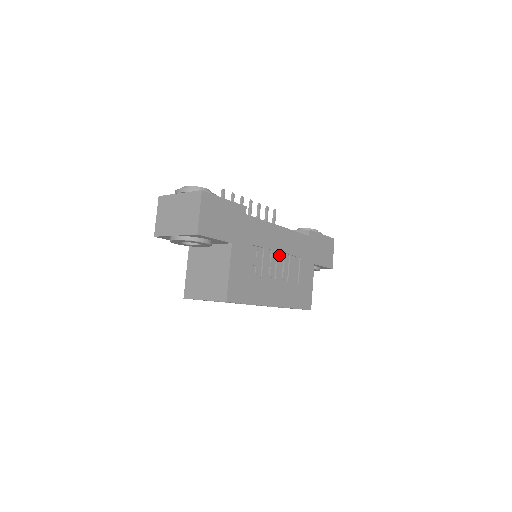
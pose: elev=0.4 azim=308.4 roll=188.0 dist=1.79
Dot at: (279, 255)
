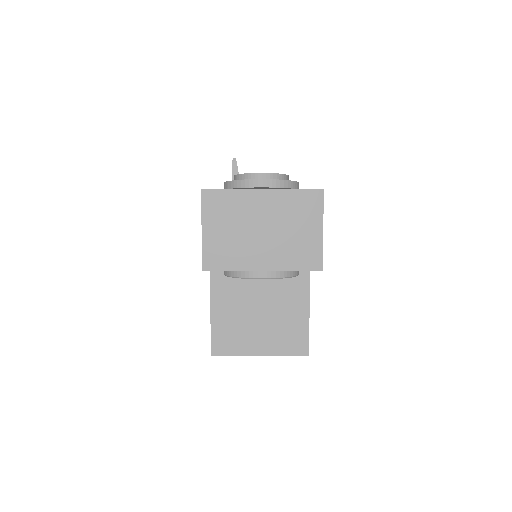
Dot at: occluded
